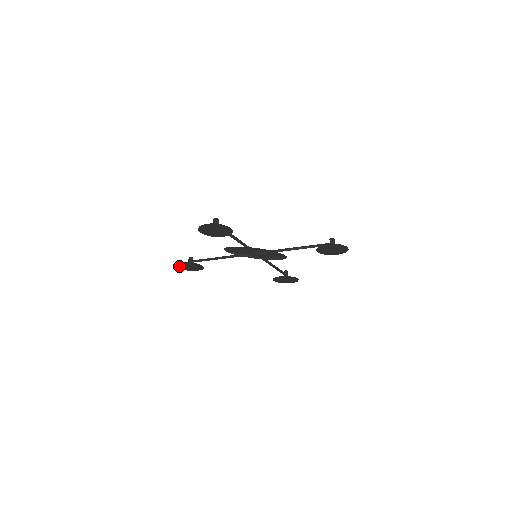
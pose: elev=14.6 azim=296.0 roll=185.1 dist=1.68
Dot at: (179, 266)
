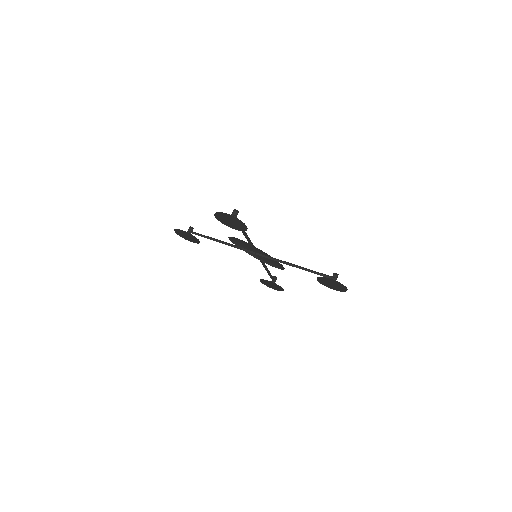
Dot at: (177, 231)
